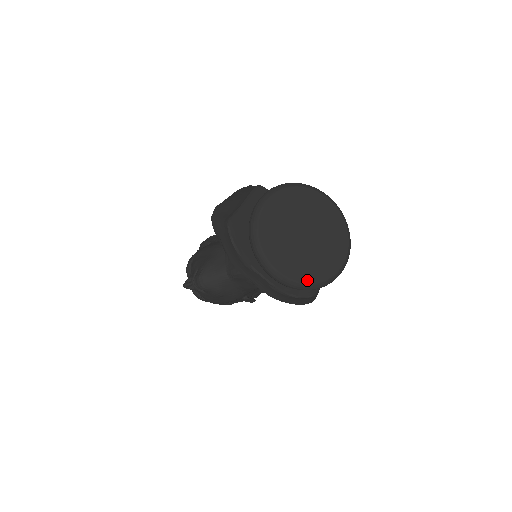
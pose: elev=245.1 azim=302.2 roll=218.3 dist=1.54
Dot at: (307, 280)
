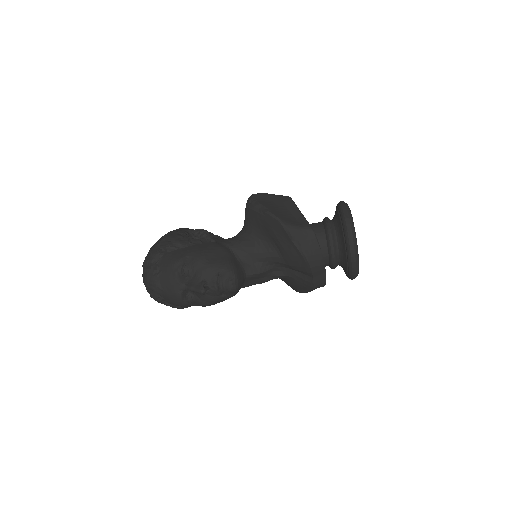
Dot at: occluded
